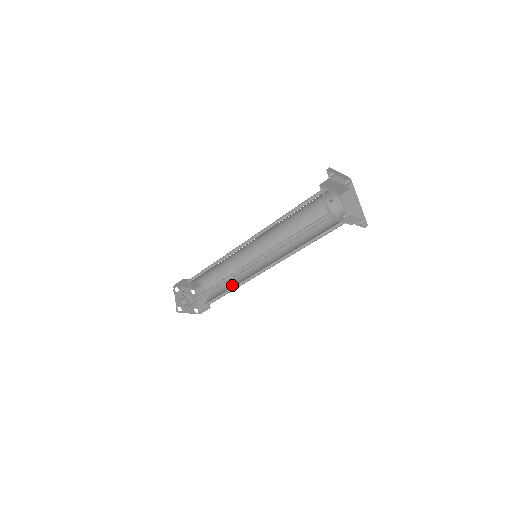
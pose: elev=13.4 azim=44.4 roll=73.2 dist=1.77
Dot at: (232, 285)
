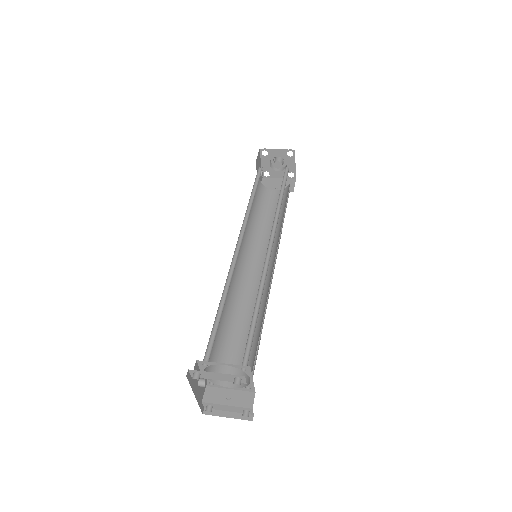
Dot at: (281, 218)
